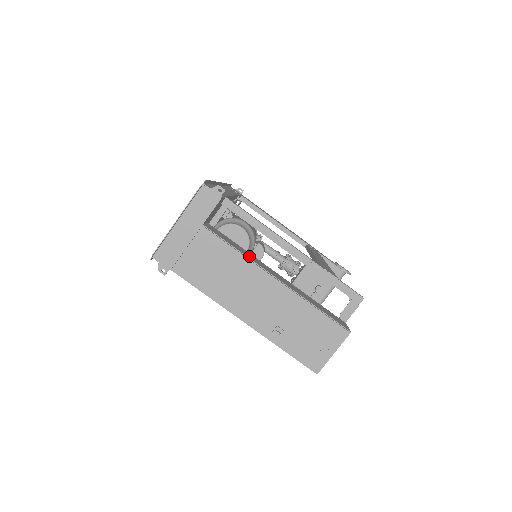
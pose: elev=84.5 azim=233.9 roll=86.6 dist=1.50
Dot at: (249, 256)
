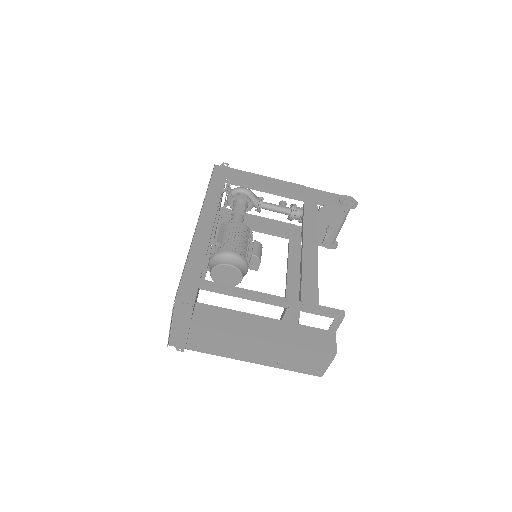
Dot at: (237, 325)
